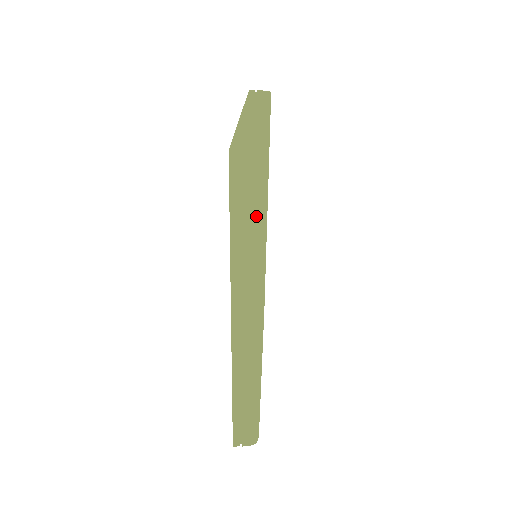
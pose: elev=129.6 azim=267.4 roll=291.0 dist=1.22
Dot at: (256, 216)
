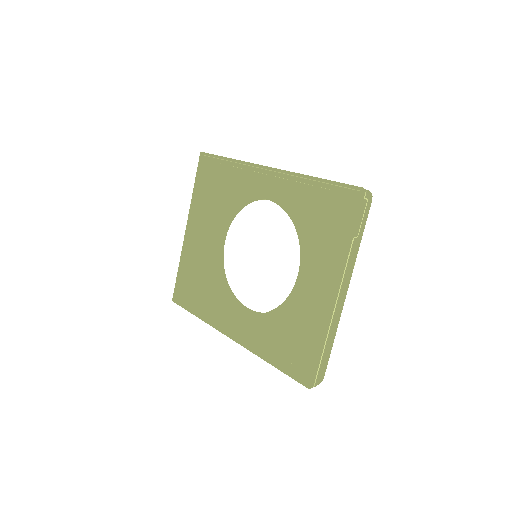
Dot at: occluded
